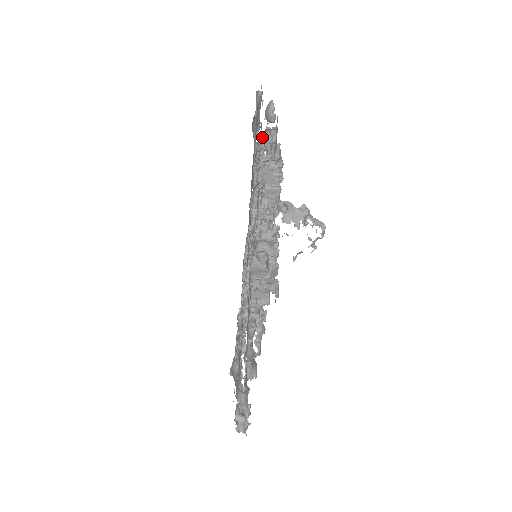
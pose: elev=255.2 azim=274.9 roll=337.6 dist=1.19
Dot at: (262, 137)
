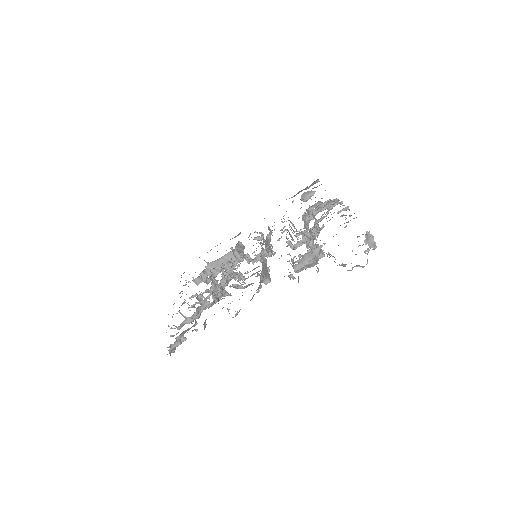
Dot at: (336, 200)
